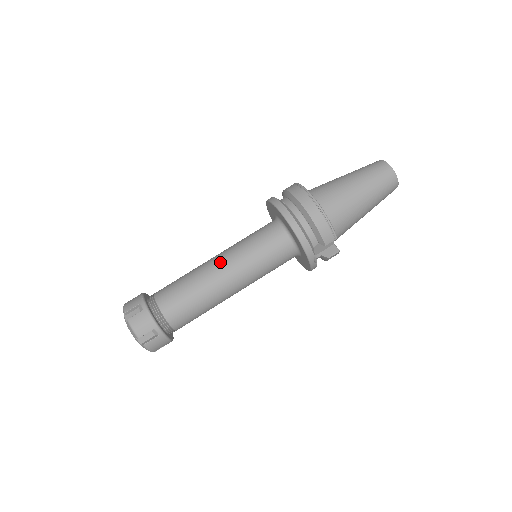
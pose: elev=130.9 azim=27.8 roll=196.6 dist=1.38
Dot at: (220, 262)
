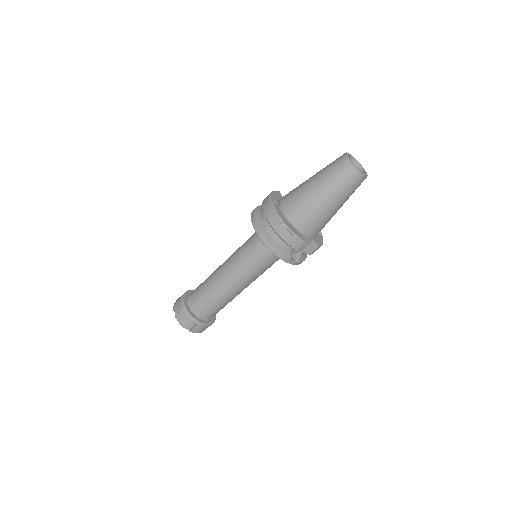
Dot at: (225, 268)
